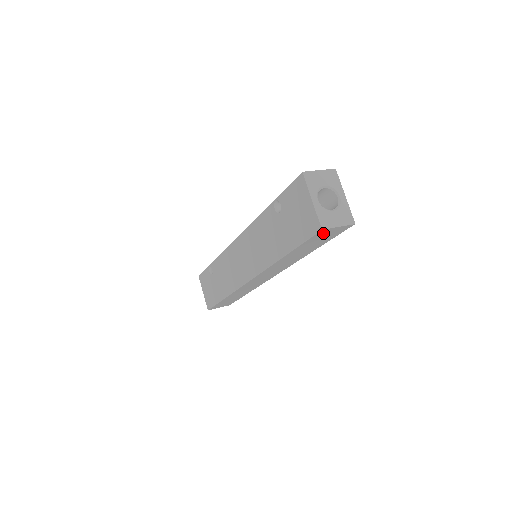
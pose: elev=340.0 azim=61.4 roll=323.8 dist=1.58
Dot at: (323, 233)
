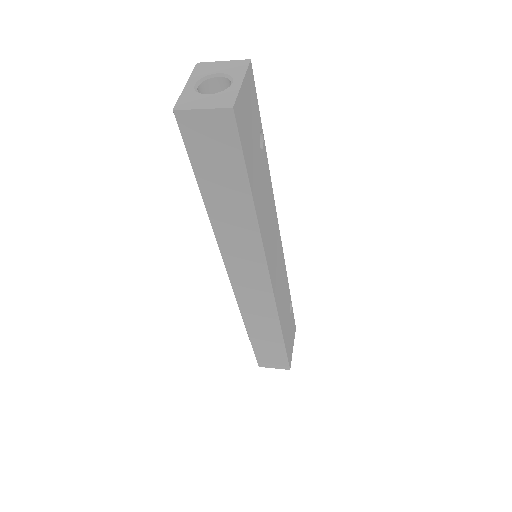
Dot at: (194, 128)
